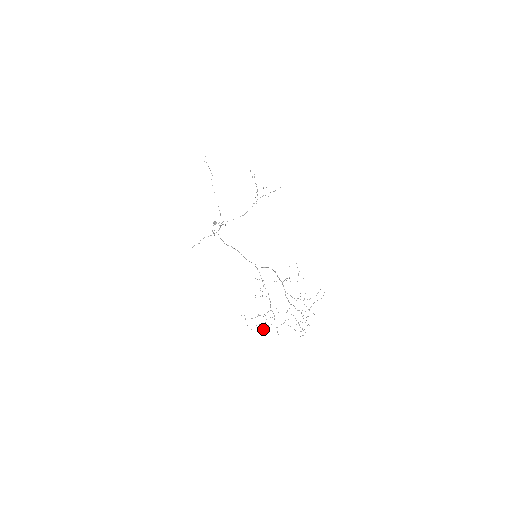
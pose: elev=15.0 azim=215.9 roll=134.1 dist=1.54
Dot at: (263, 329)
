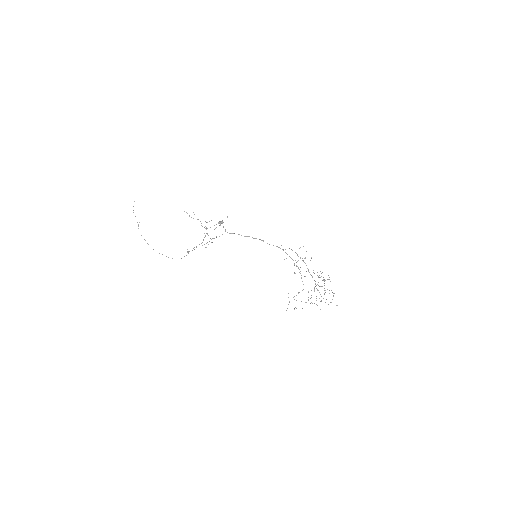
Dot at: (302, 308)
